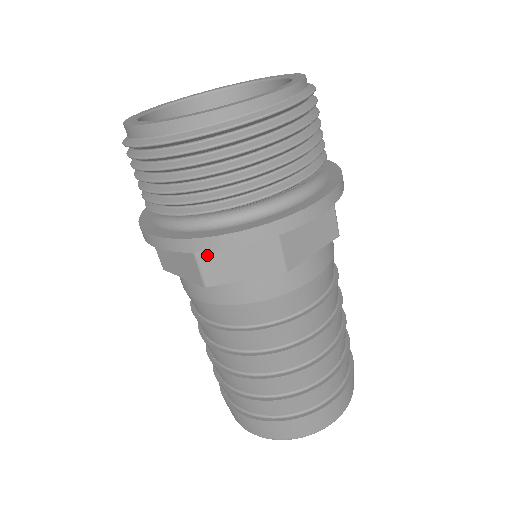
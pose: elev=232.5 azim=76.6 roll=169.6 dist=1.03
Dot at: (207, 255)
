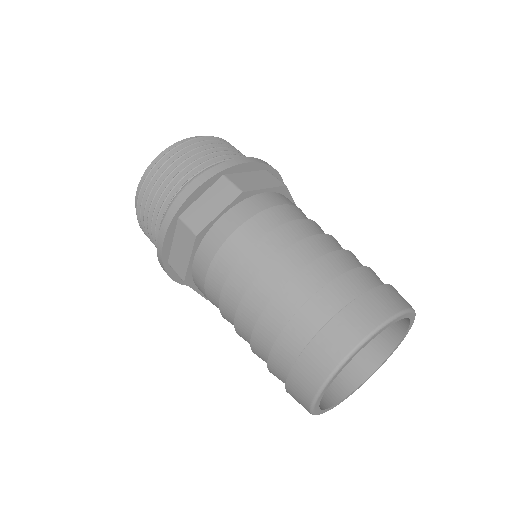
Dot at: (189, 214)
